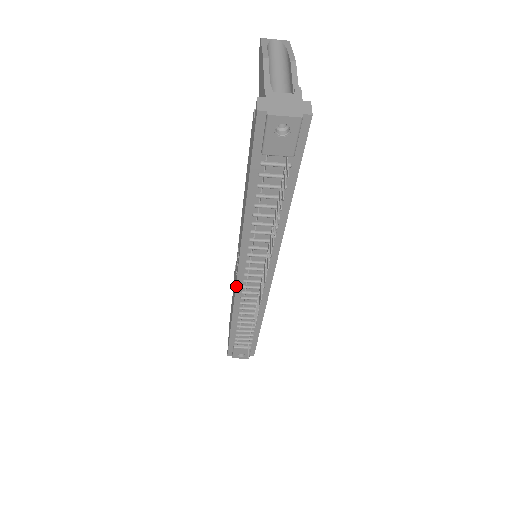
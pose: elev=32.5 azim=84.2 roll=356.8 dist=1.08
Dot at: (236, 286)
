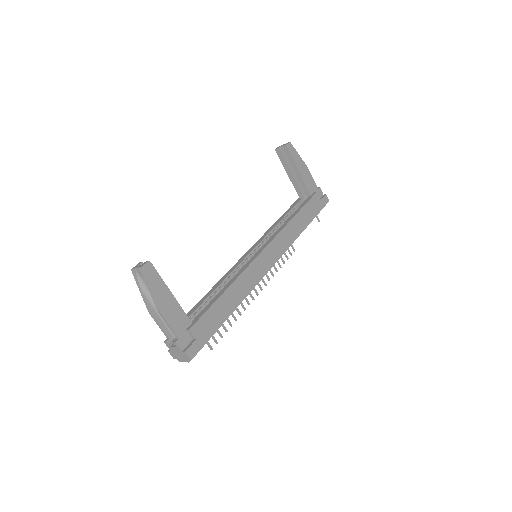
Dot at: occluded
